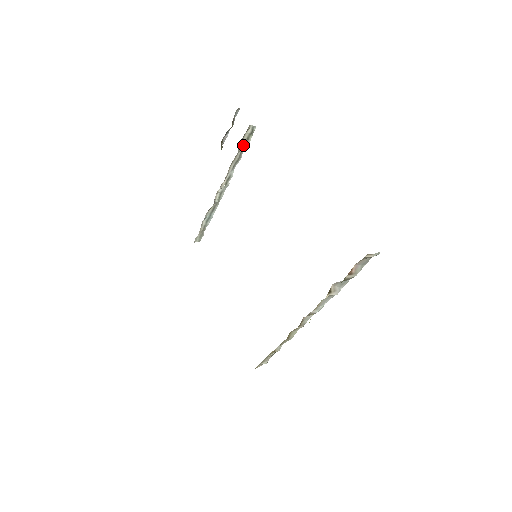
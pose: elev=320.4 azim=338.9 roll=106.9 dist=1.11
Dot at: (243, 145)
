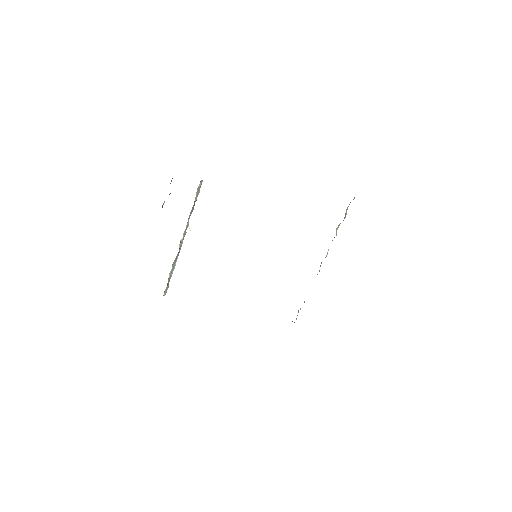
Dot at: (196, 197)
